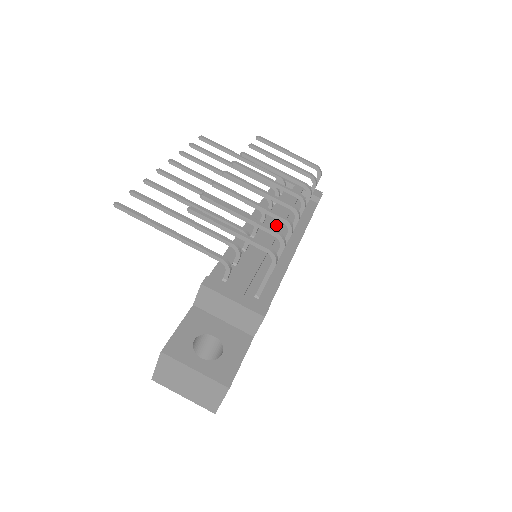
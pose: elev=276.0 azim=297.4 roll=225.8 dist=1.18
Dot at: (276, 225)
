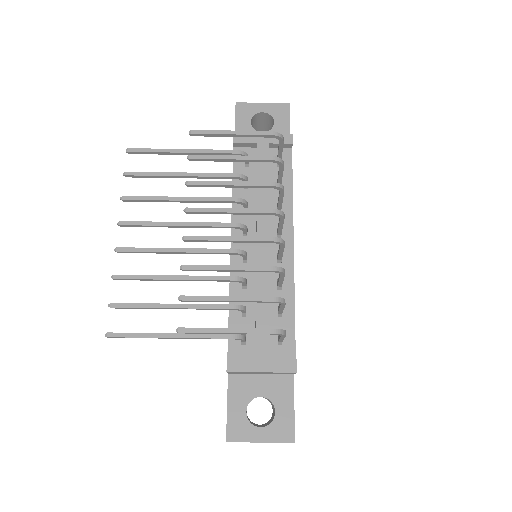
Dot at: (262, 232)
